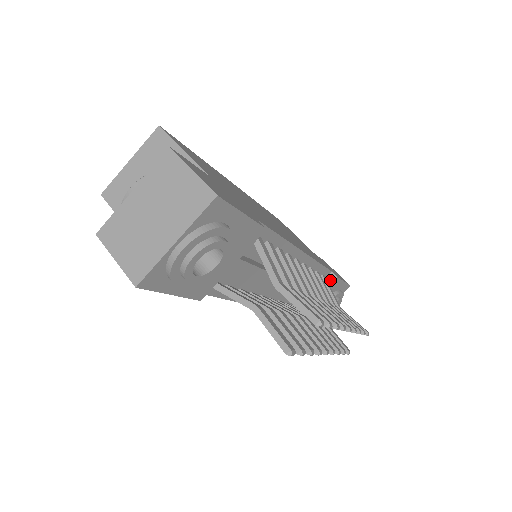
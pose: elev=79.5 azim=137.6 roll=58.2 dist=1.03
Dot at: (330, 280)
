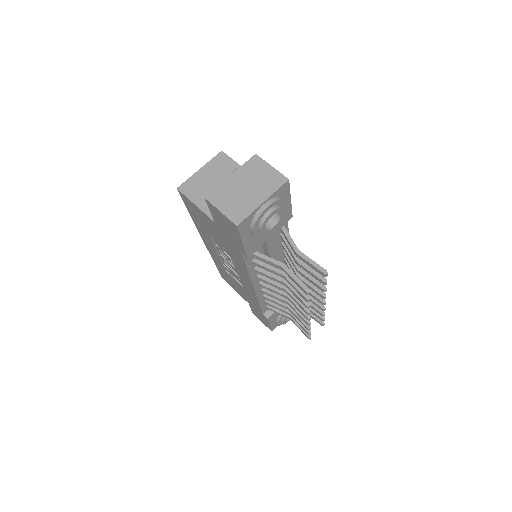
Dot at: occluded
